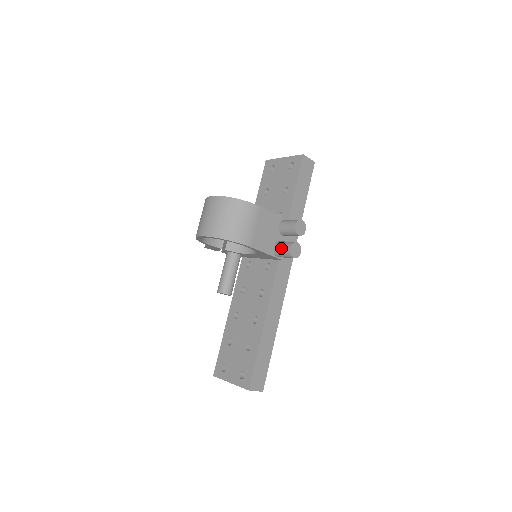
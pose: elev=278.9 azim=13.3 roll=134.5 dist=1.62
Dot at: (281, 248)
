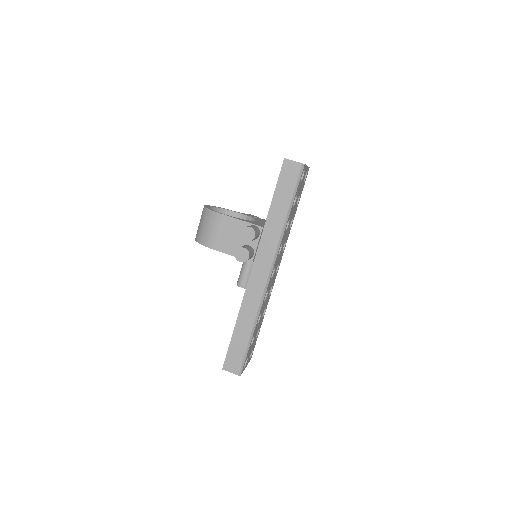
Dot at: occluded
